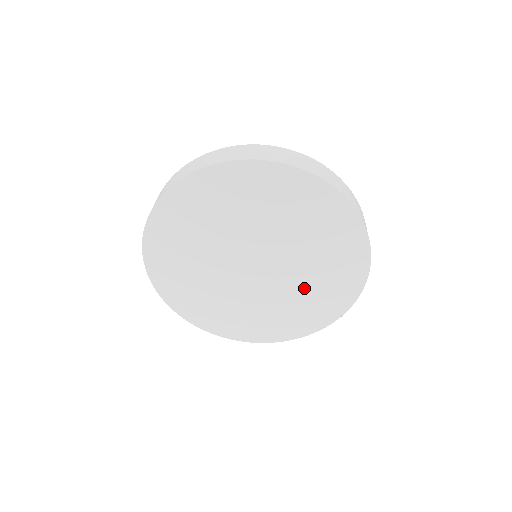
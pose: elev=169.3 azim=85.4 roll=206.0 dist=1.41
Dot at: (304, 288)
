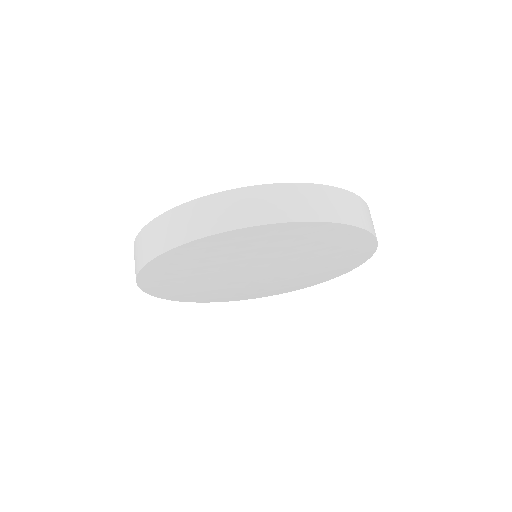
Dot at: (294, 280)
